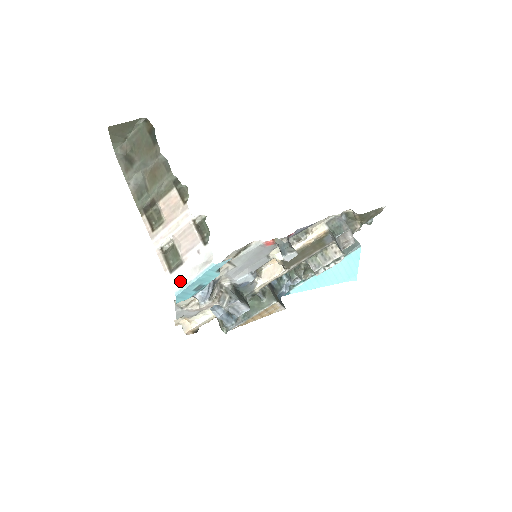
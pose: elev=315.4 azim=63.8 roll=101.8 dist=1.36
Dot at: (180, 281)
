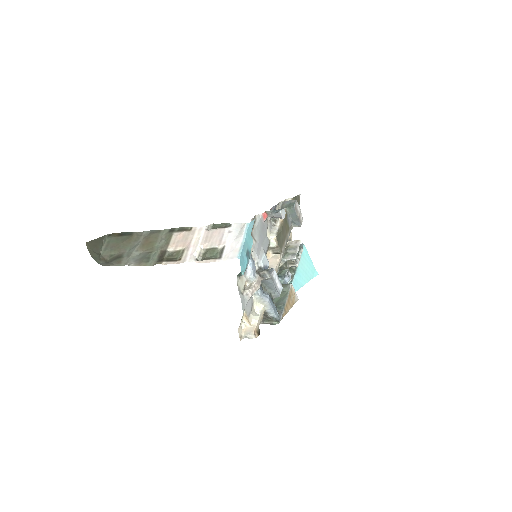
Dot at: (233, 251)
